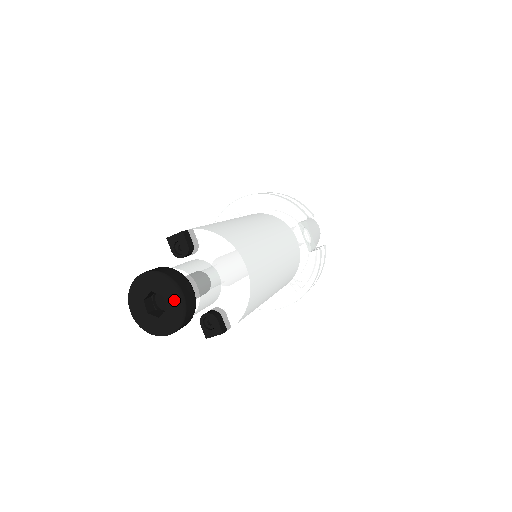
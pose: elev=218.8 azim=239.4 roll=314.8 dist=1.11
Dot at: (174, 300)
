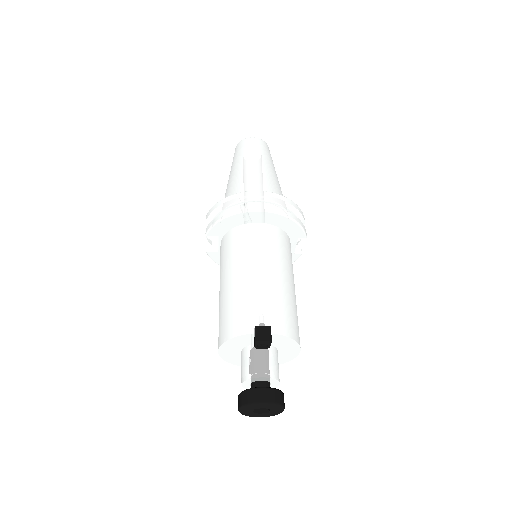
Dot at: (277, 411)
